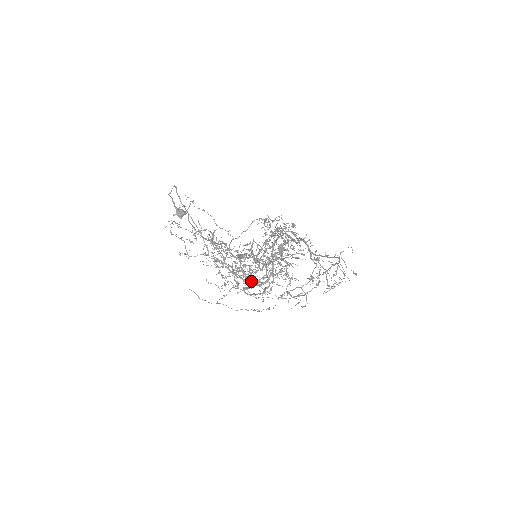
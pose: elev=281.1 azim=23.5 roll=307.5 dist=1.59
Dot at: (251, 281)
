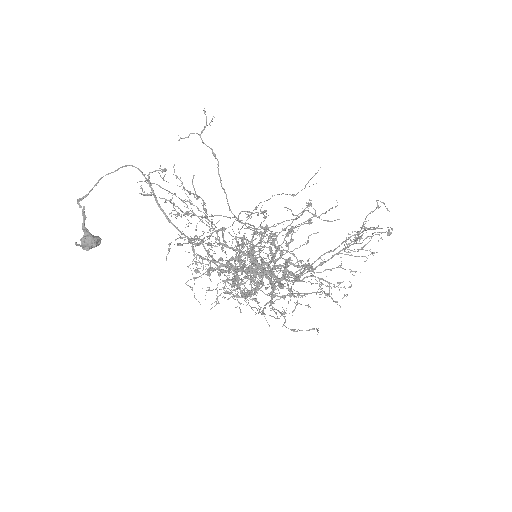
Dot at: (270, 279)
